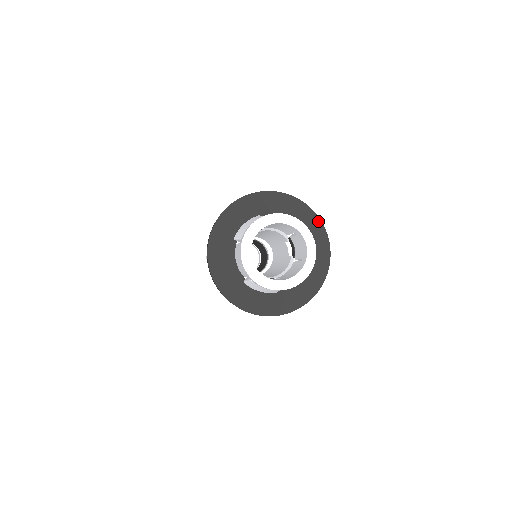
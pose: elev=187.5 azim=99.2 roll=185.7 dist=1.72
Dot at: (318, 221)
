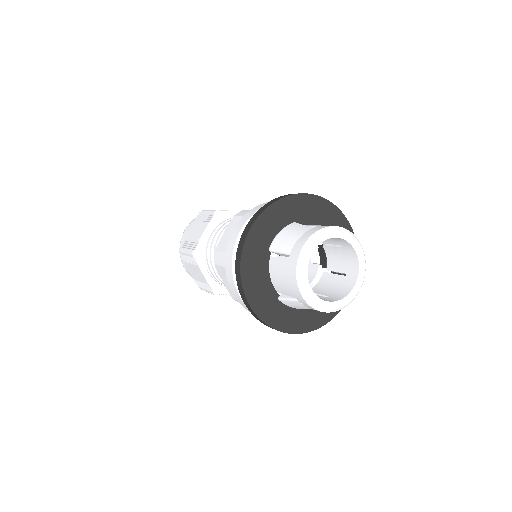
Dot at: (348, 227)
